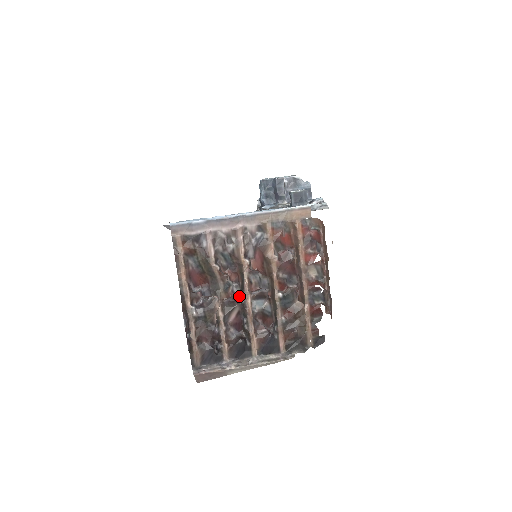
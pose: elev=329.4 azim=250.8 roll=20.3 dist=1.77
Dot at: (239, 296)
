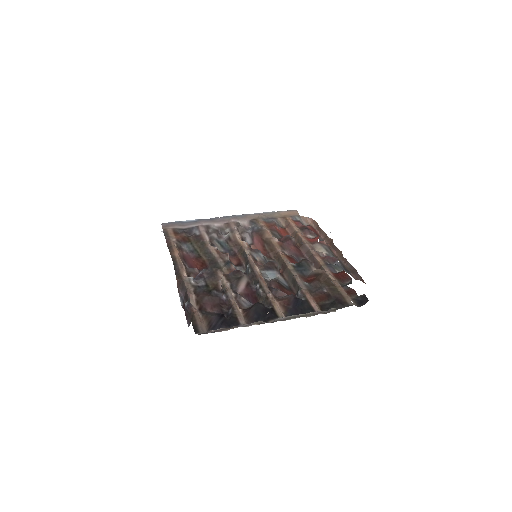
Dot at: (245, 273)
